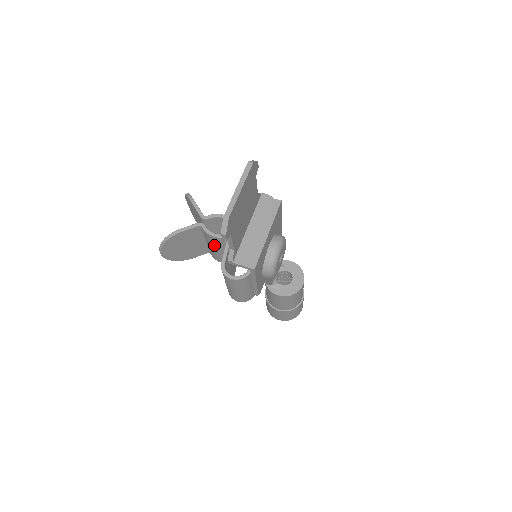
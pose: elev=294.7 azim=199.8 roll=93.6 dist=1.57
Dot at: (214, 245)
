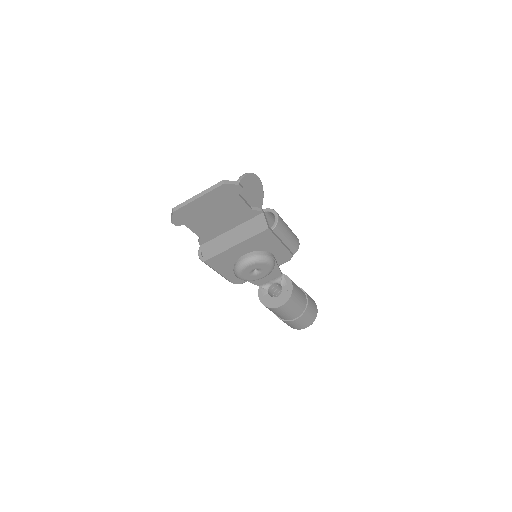
Dot at: occluded
